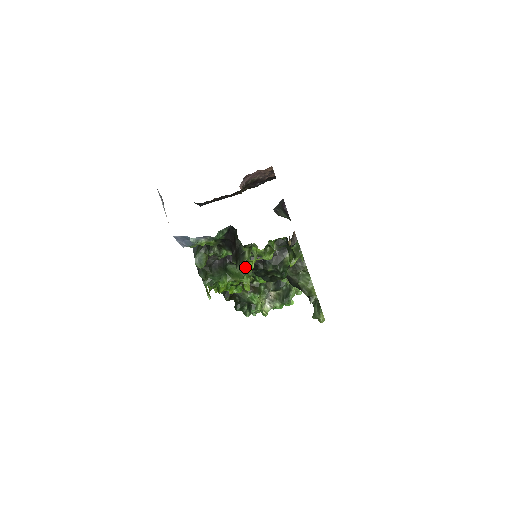
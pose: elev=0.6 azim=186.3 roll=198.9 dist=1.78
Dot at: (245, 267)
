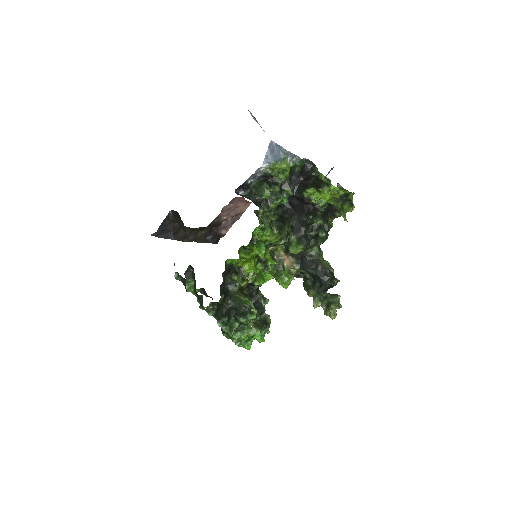
Dot at: (329, 189)
